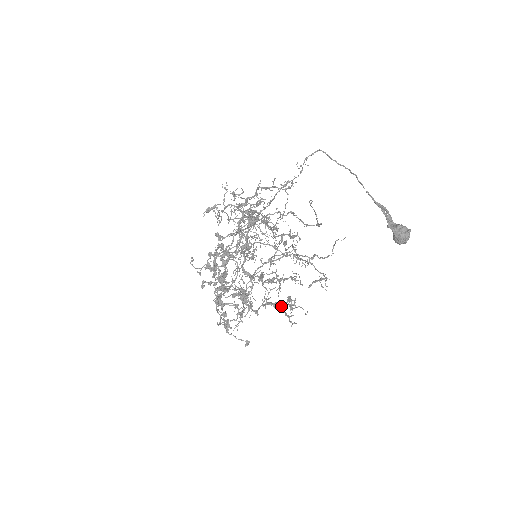
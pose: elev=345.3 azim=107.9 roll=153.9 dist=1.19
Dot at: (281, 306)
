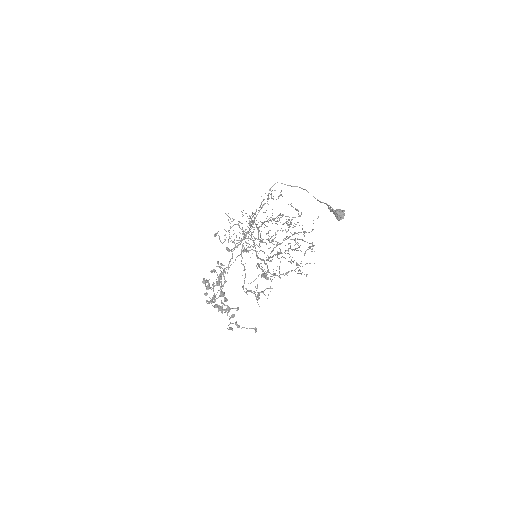
Dot at: occluded
